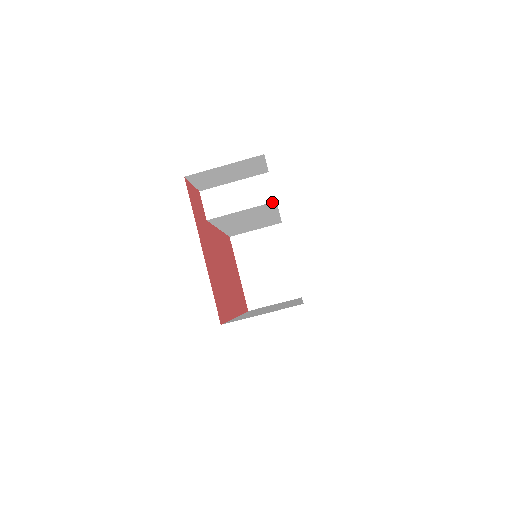
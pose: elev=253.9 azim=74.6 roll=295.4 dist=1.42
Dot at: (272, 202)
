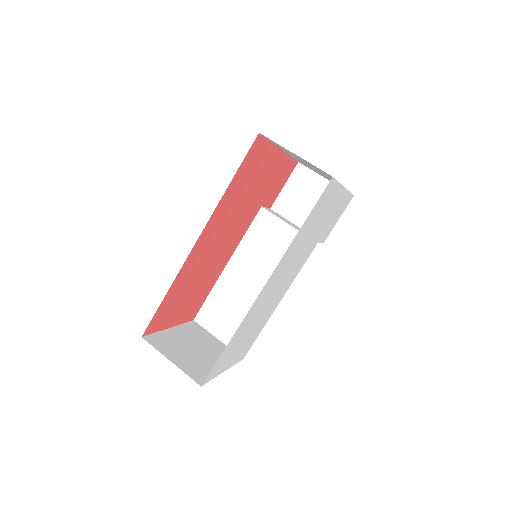
Dot at: occluded
